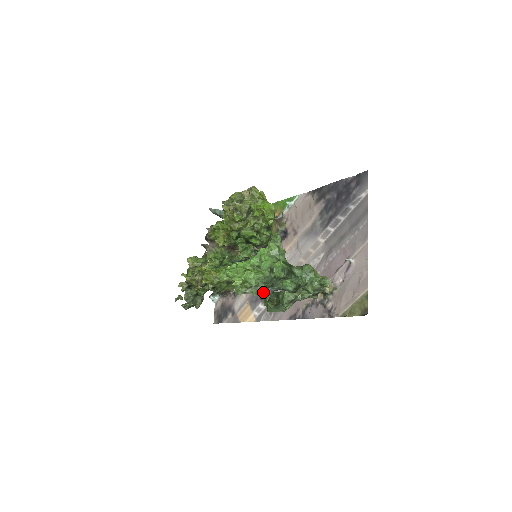
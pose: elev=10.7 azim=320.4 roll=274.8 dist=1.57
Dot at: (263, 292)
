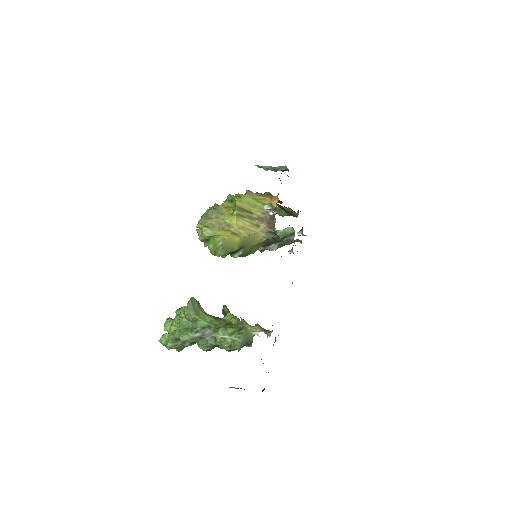
Dot at: occluded
